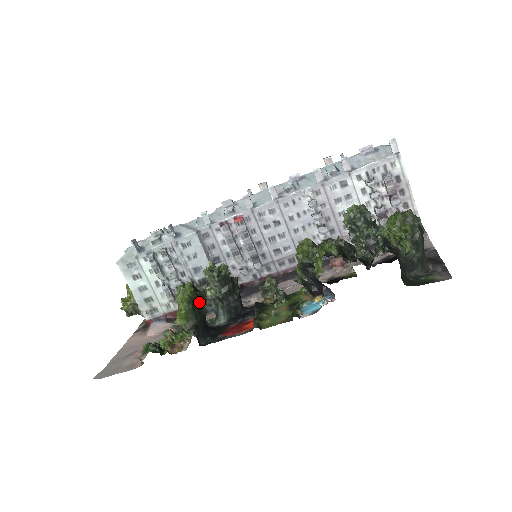
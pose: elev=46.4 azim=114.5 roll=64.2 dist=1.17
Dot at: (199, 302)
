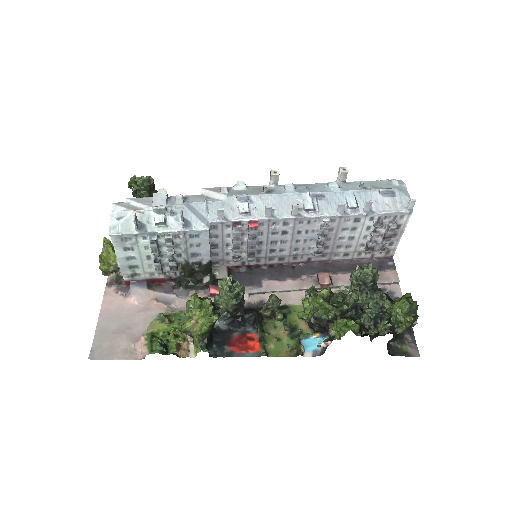
Dot at: occluded
